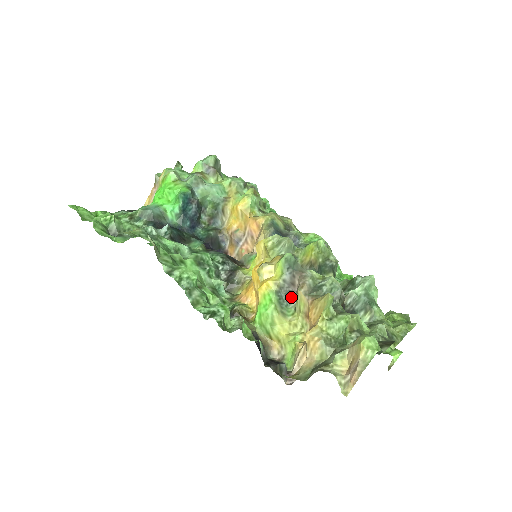
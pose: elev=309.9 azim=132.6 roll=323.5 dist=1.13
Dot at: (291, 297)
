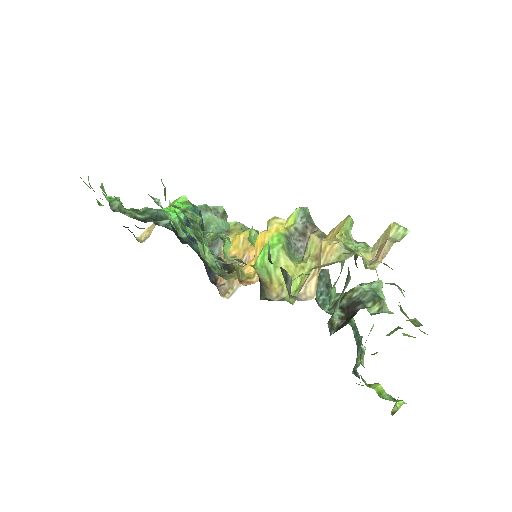
Dot at: (300, 249)
